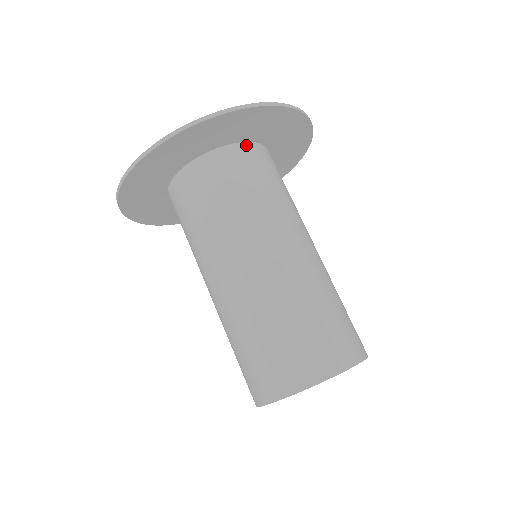
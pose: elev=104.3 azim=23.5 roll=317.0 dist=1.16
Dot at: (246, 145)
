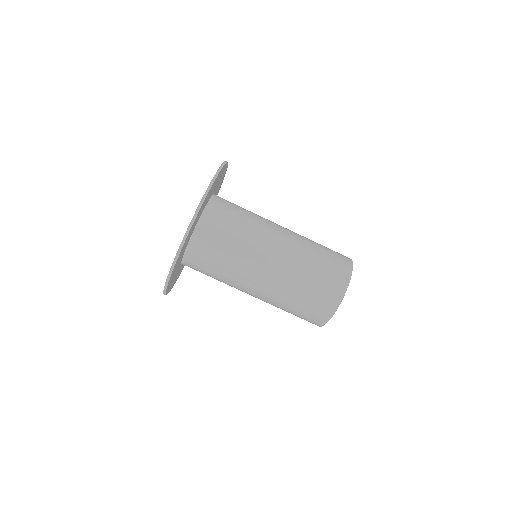
Dot at: (200, 223)
